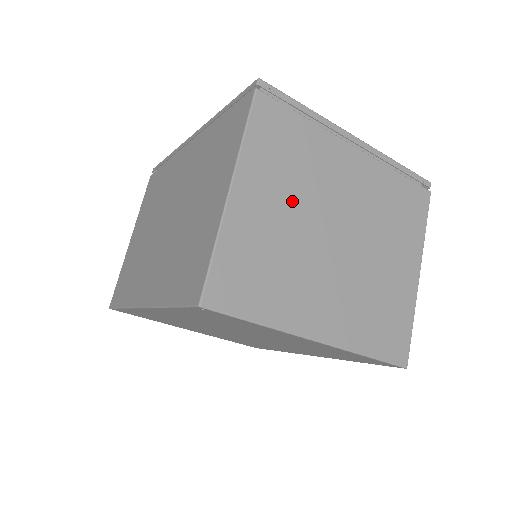
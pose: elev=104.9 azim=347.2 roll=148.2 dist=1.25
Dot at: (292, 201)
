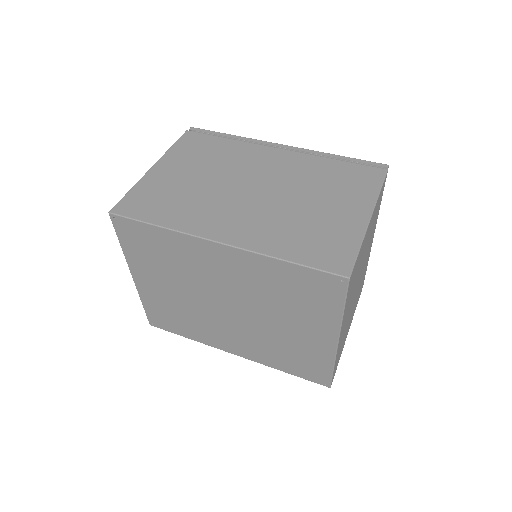
Dot at: occluded
